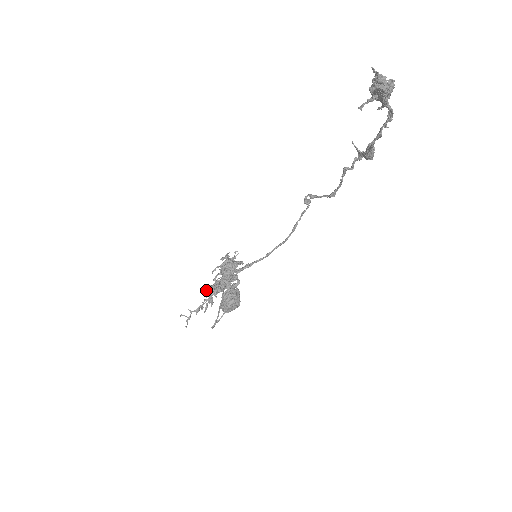
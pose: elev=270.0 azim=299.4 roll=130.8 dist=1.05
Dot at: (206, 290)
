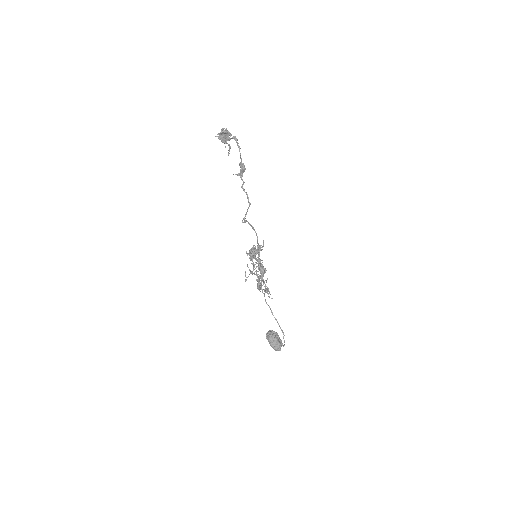
Dot at: (258, 288)
